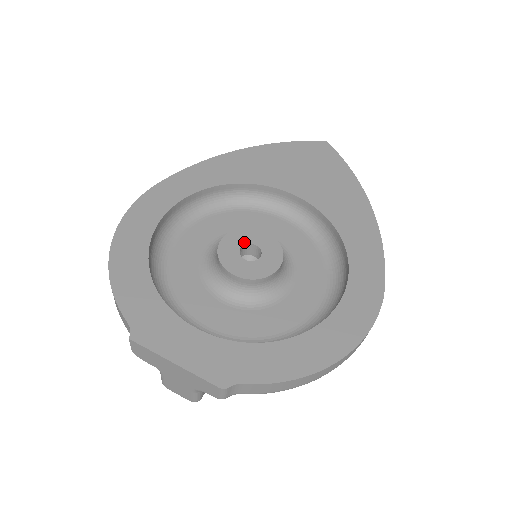
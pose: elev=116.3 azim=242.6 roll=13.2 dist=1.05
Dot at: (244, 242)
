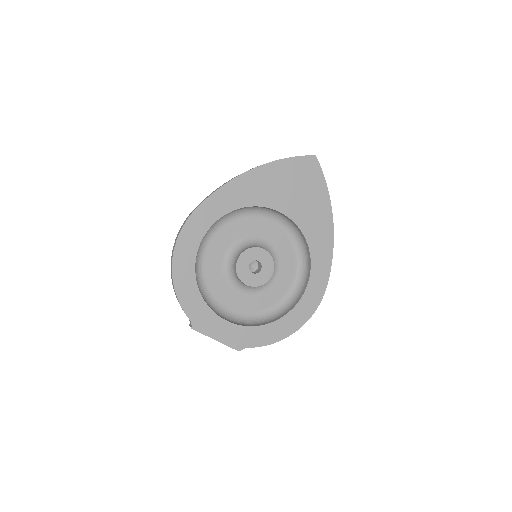
Dot at: (252, 259)
